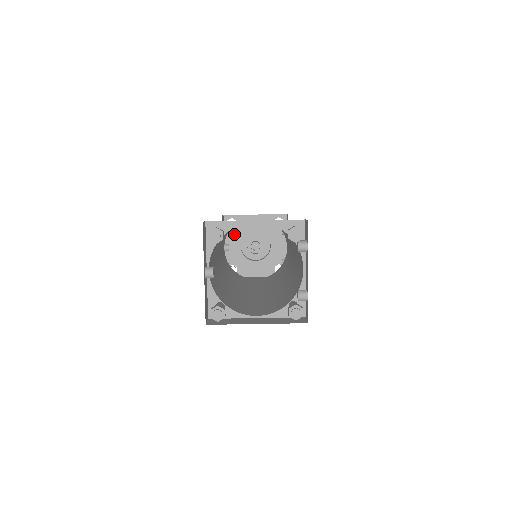
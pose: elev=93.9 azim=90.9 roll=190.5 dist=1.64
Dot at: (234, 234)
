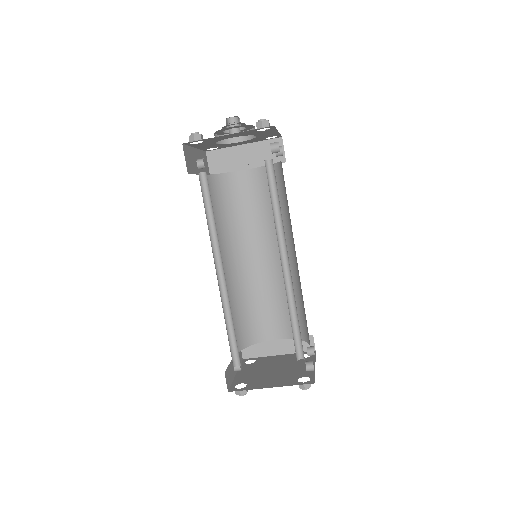
Dot at: occluded
